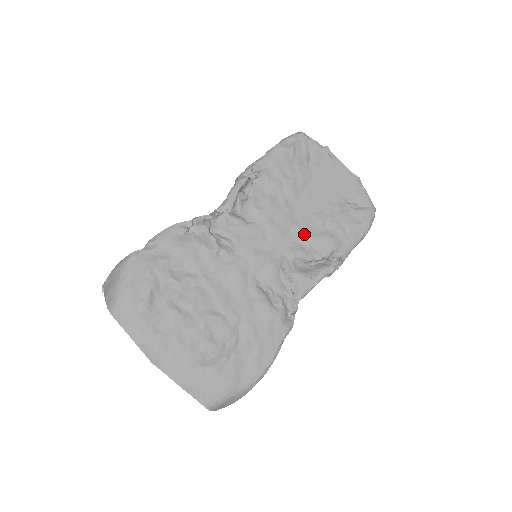
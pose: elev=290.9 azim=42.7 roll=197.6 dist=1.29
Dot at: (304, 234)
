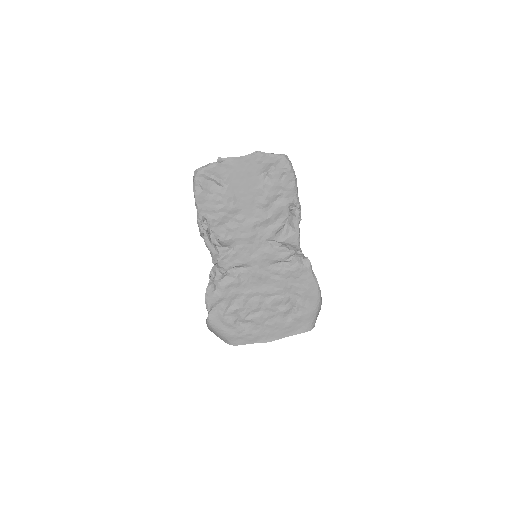
Dot at: (265, 220)
